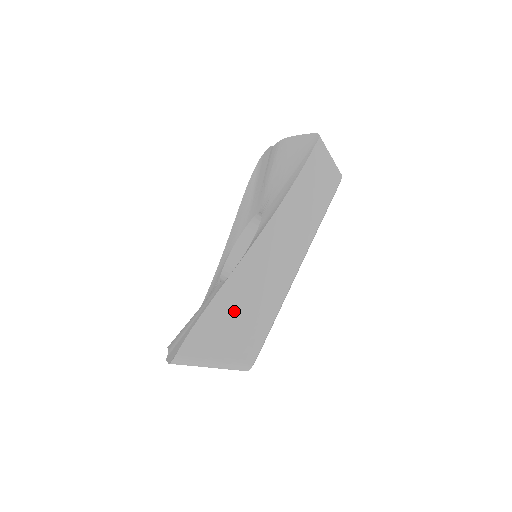
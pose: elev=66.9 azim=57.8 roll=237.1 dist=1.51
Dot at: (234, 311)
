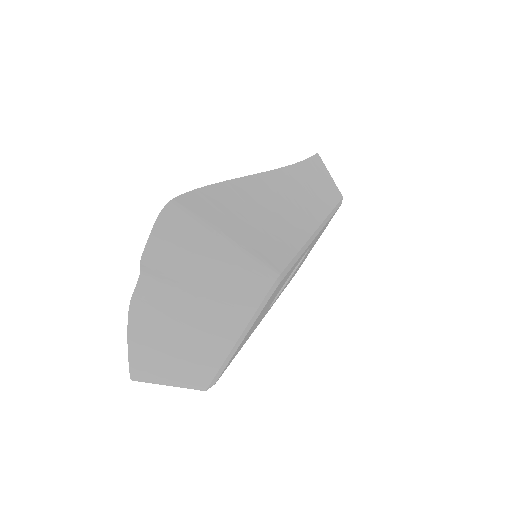
Dot at: (250, 208)
